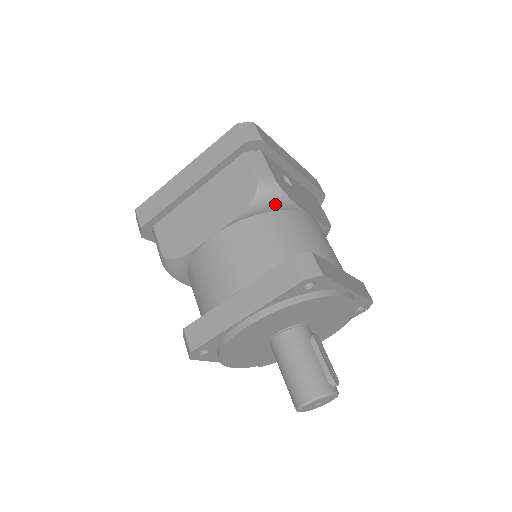
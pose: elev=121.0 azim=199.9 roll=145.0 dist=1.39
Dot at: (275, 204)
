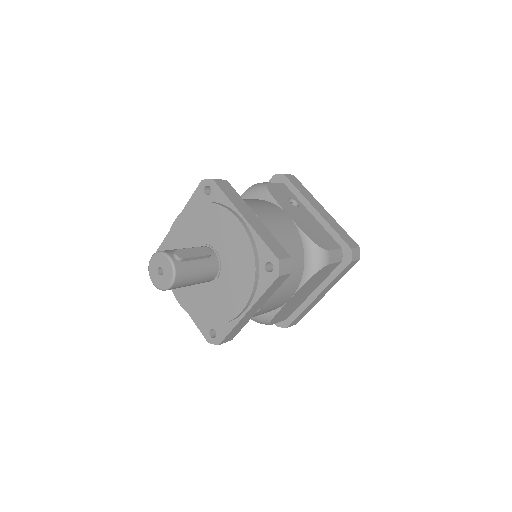
Dot at: (258, 193)
